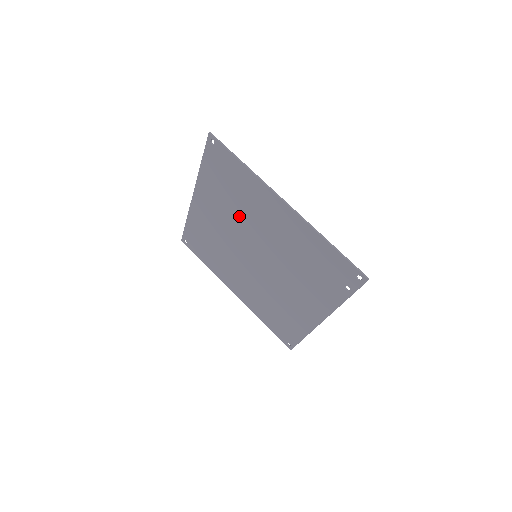
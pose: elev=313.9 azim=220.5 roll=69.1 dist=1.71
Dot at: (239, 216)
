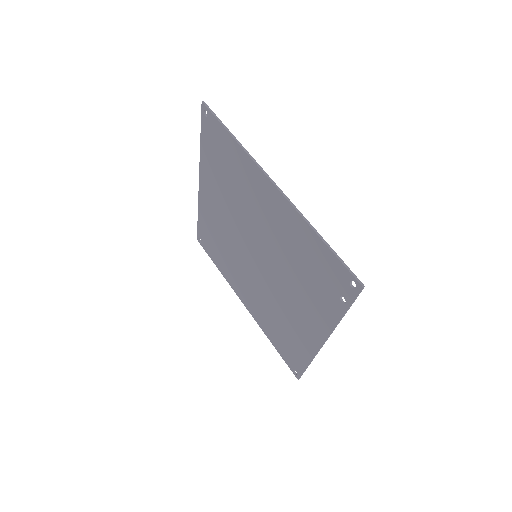
Dot at: (236, 205)
